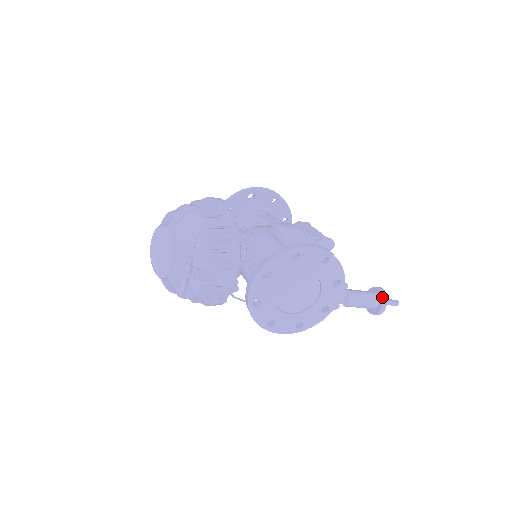
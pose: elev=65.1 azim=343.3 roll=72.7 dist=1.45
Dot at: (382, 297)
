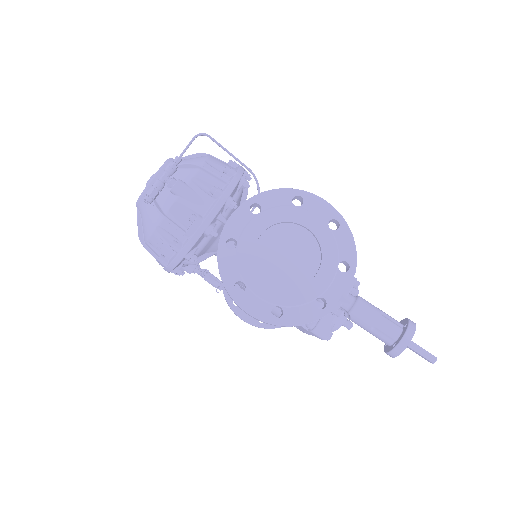
Dot at: (408, 322)
